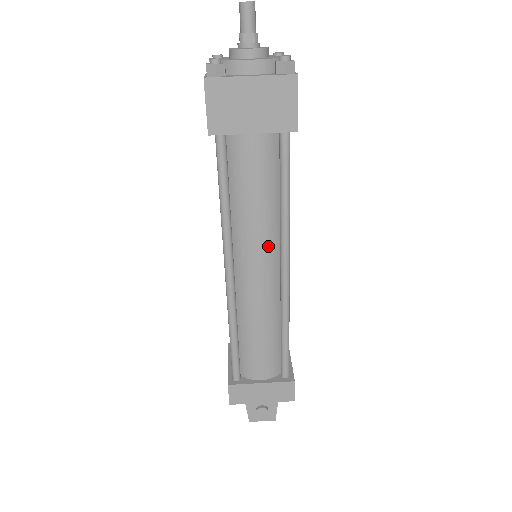
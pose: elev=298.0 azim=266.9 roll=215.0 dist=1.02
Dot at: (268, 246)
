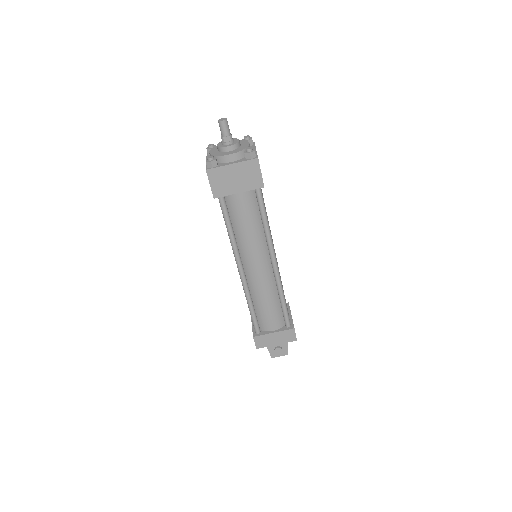
Dot at: (261, 251)
